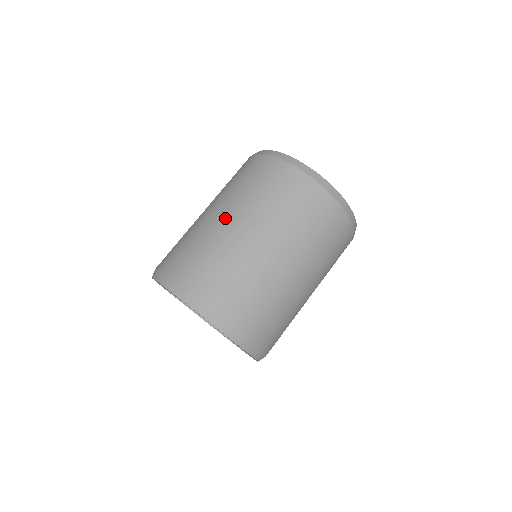
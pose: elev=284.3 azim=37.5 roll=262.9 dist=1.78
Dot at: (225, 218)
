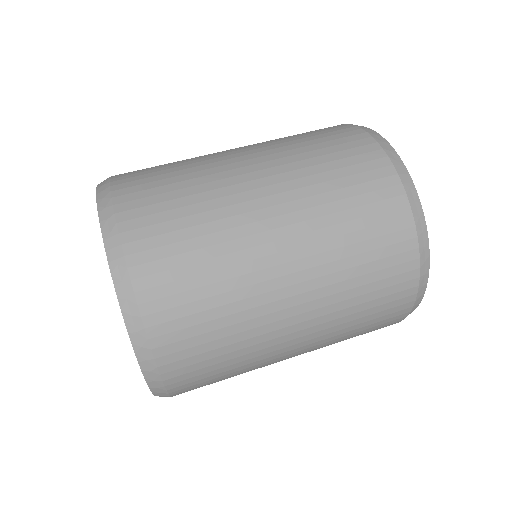
Dot at: (249, 170)
